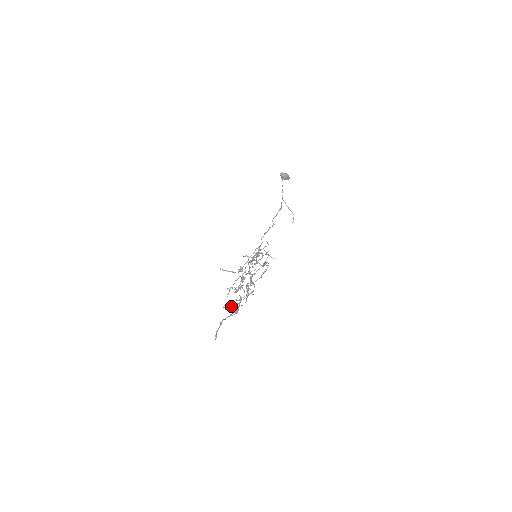
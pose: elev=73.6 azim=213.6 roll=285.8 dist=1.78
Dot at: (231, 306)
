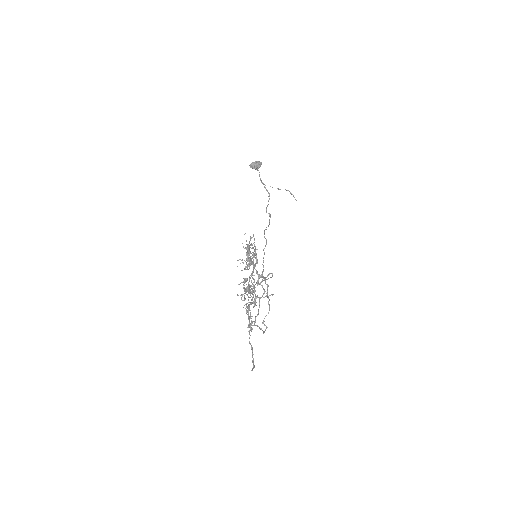
Dot at: occluded
